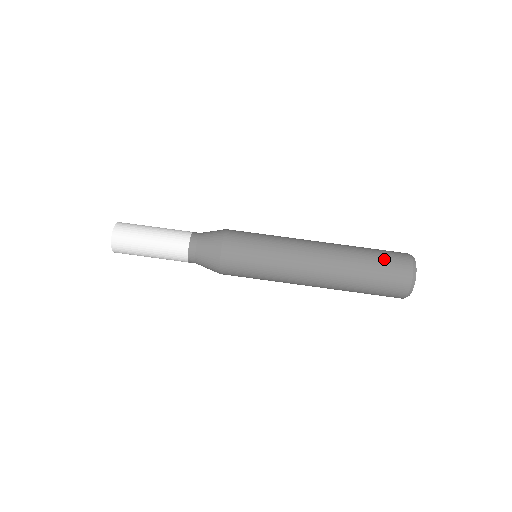
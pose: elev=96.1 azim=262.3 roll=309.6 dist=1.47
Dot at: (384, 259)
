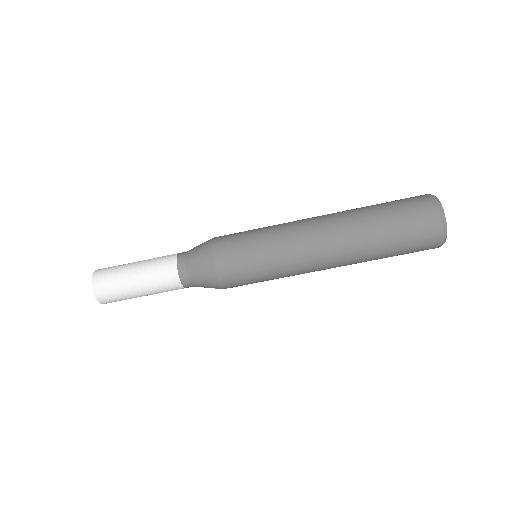
Dot at: (407, 240)
